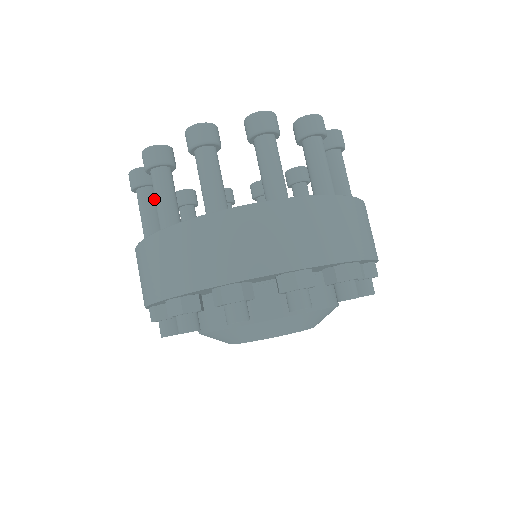
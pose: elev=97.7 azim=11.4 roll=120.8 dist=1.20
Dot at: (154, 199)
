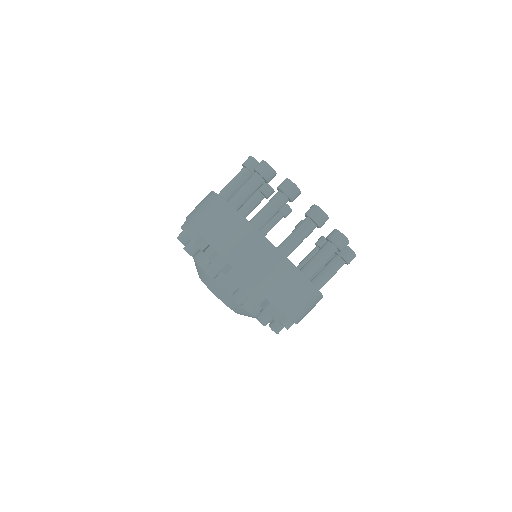
Dot at: occluded
